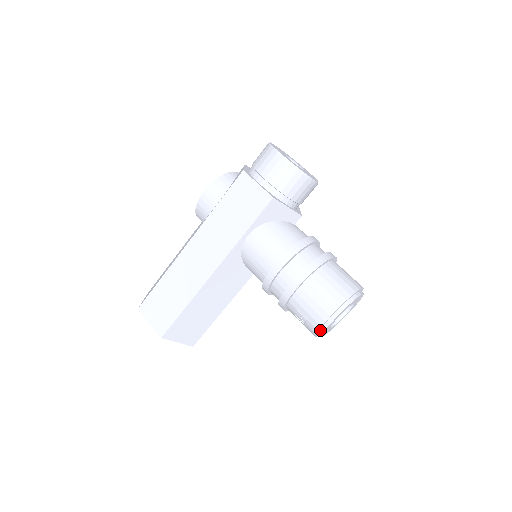
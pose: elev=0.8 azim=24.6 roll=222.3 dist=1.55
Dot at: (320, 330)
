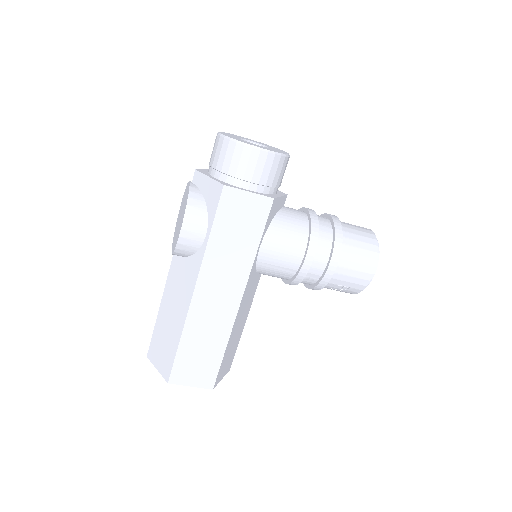
Dot at: occluded
